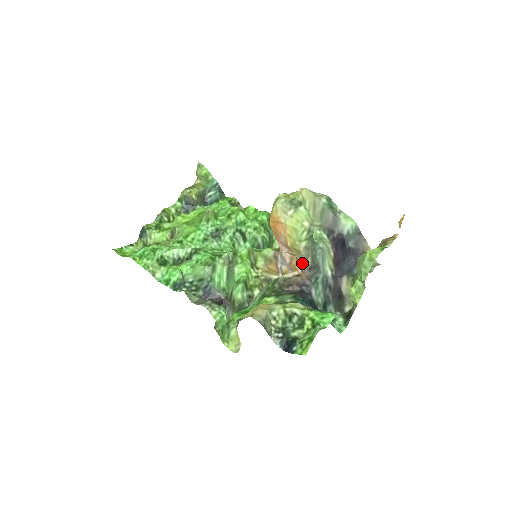
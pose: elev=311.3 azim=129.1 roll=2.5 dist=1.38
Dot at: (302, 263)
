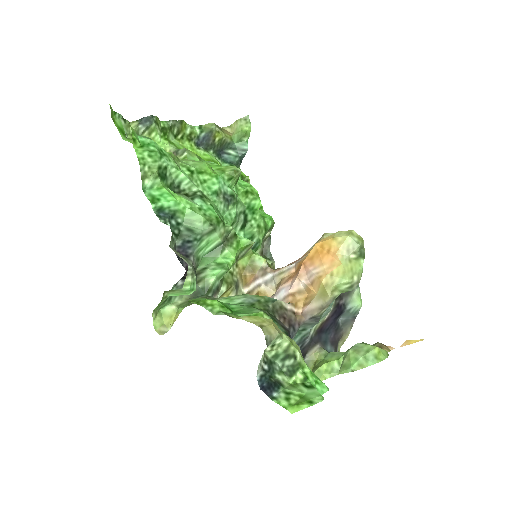
Dot at: (315, 307)
